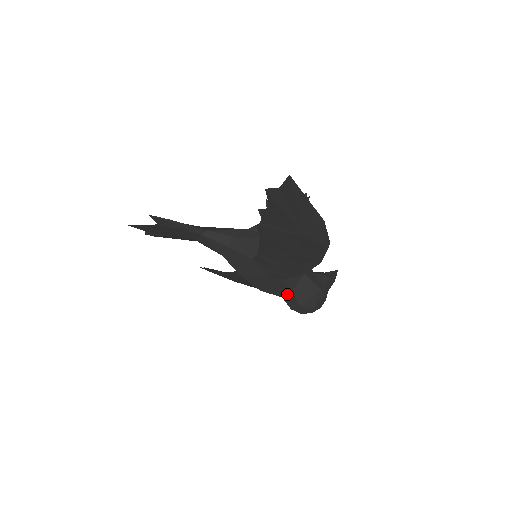
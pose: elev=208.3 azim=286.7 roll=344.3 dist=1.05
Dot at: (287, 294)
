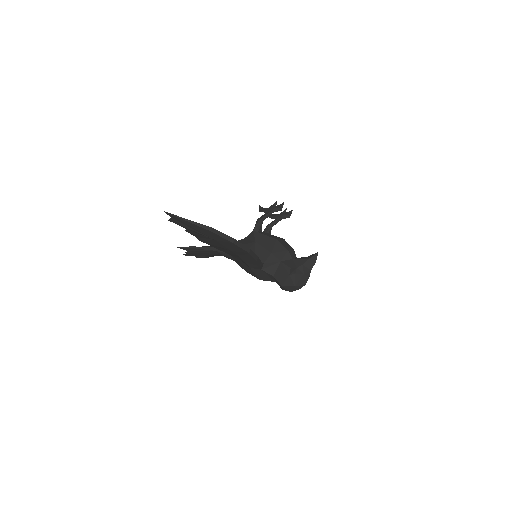
Dot at: (274, 279)
